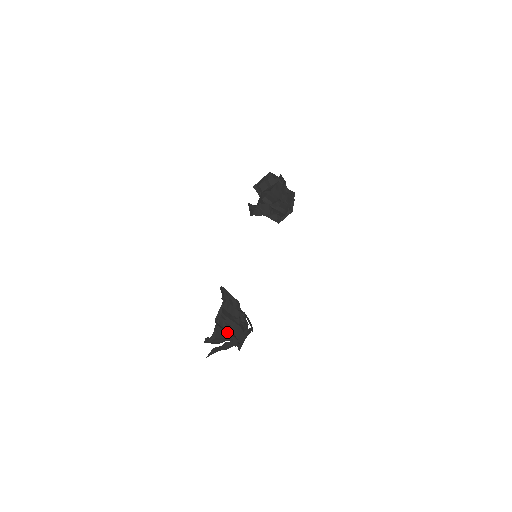
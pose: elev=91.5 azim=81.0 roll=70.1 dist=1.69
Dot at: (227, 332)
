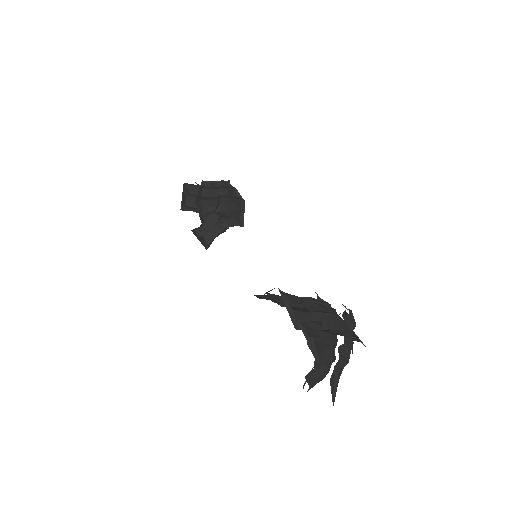
Dot at: (326, 331)
